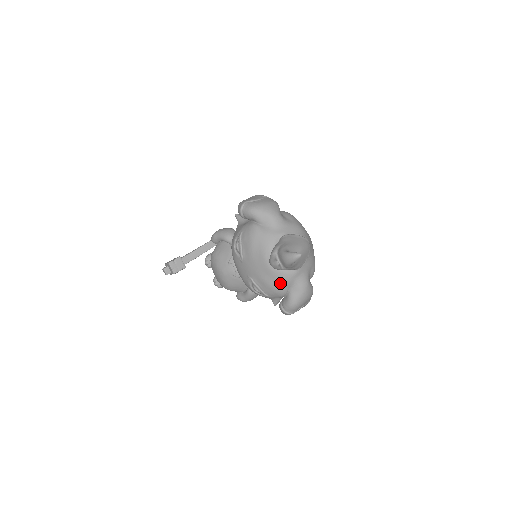
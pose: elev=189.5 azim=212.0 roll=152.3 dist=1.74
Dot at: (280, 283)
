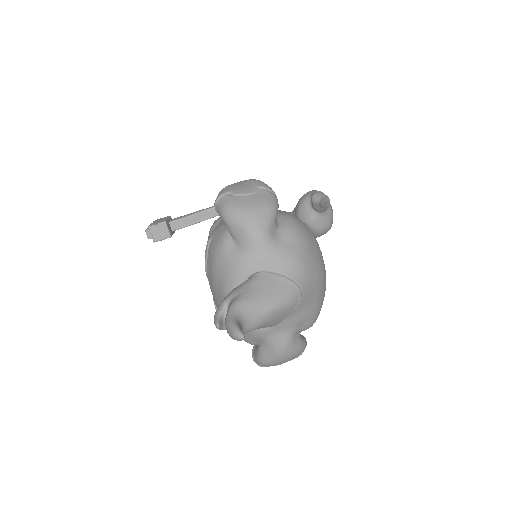
Dot at: occluded
